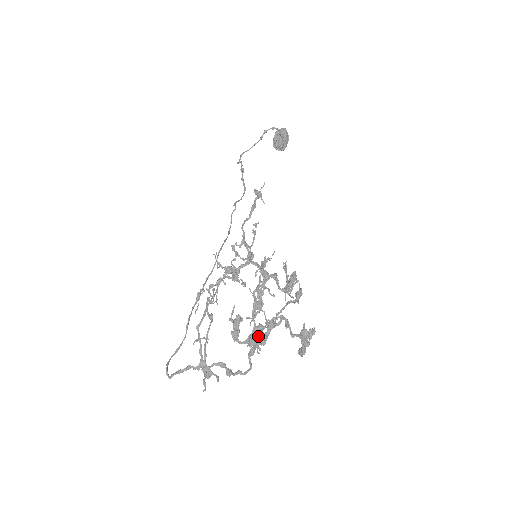
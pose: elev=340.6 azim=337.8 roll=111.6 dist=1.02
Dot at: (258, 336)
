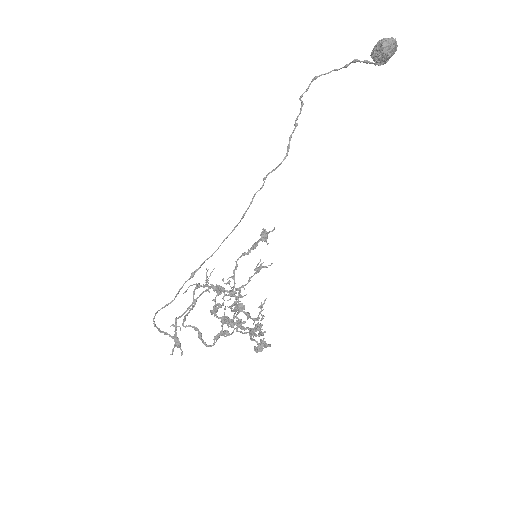
Dot at: (230, 321)
